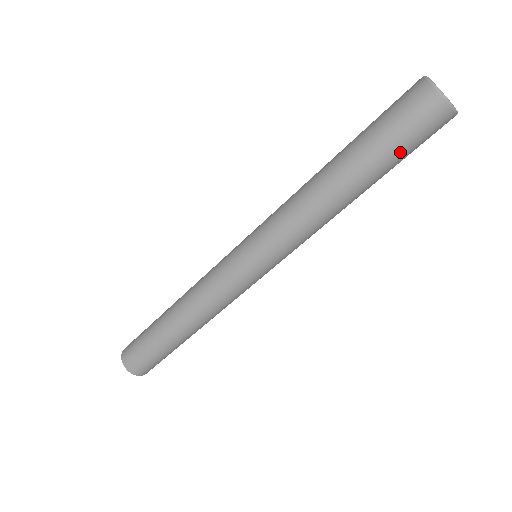
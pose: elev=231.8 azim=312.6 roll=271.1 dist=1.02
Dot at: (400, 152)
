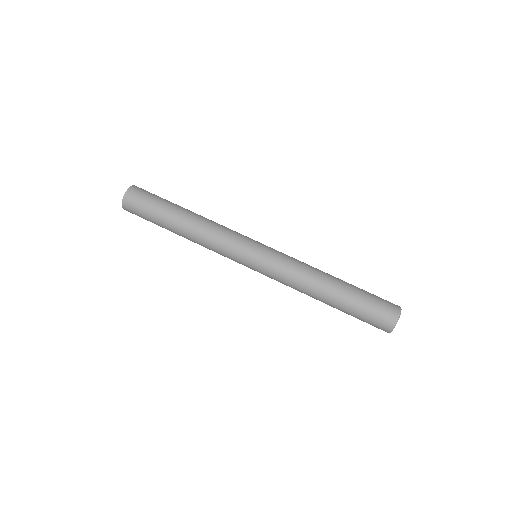
Dot at: occluded
